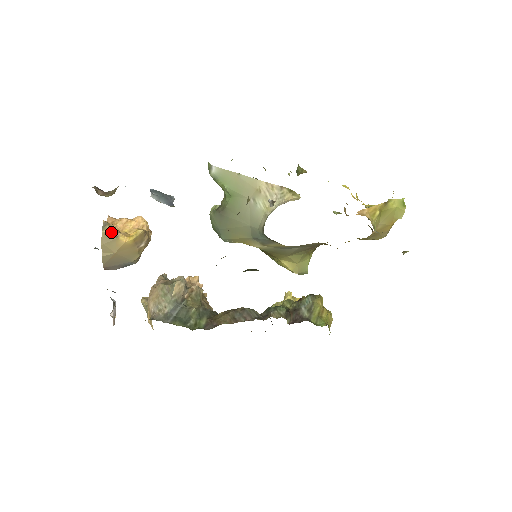
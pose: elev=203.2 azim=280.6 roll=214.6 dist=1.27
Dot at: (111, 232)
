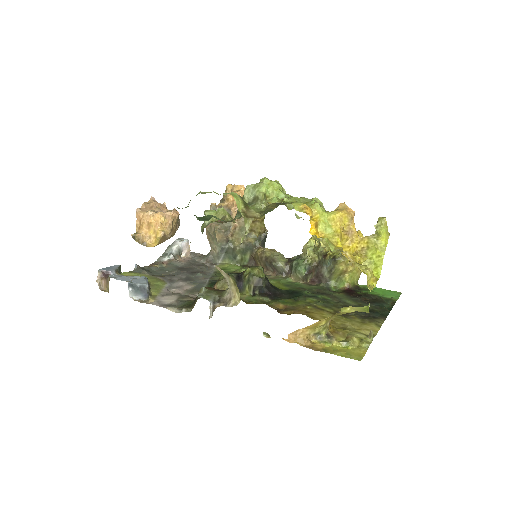
Dot at: (140, 243)
